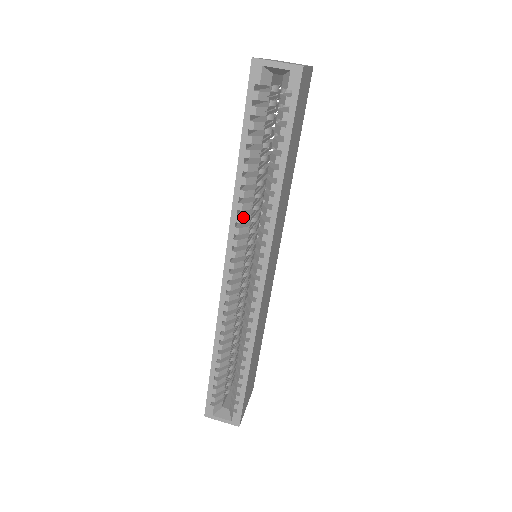
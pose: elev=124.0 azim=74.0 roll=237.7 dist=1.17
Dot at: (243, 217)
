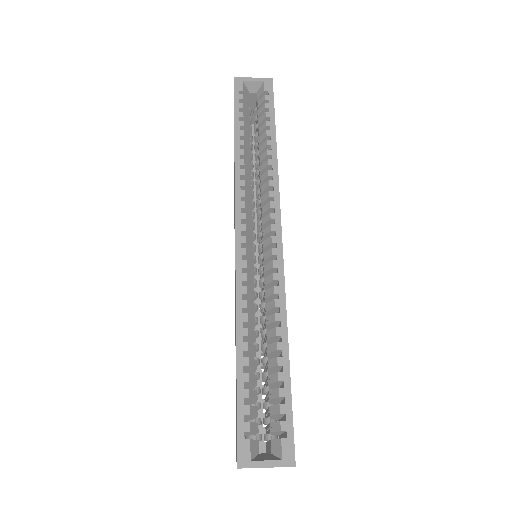
Dot at: (246, 183)
